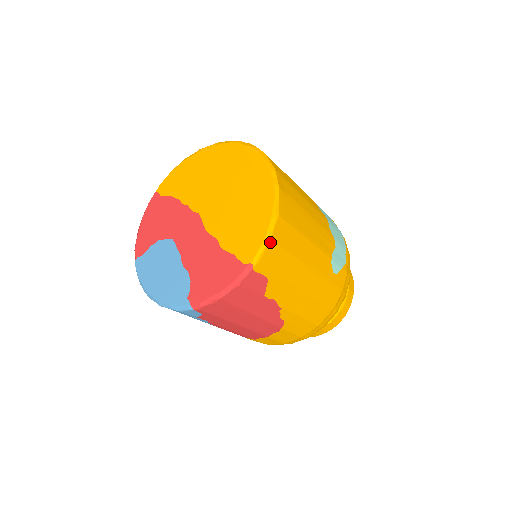
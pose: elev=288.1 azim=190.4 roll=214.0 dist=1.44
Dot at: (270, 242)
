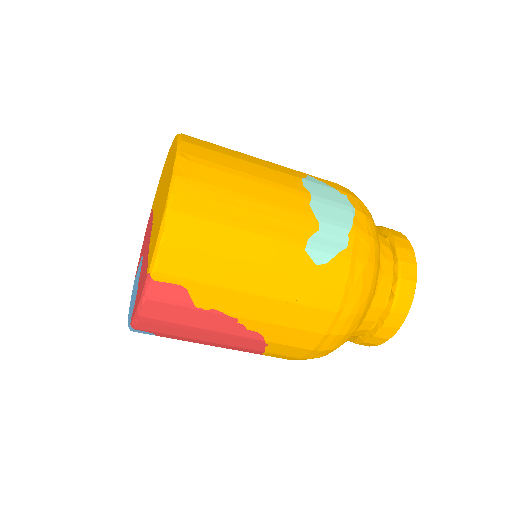
Dot at: (163, 244)
